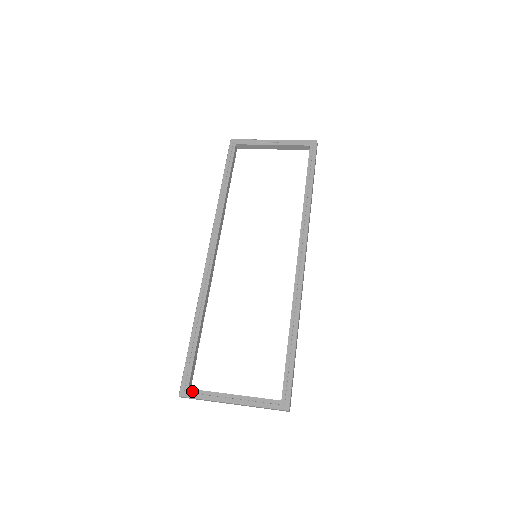
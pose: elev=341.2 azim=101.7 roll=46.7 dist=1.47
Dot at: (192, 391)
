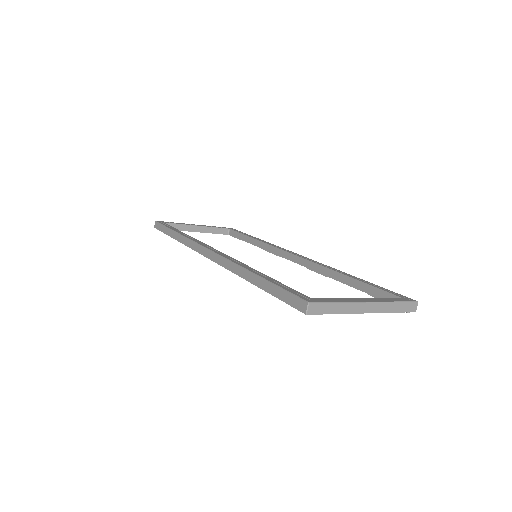
Dot at: (318, 299)
